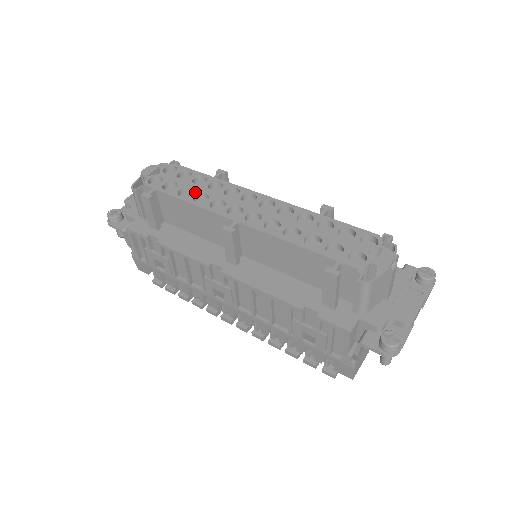
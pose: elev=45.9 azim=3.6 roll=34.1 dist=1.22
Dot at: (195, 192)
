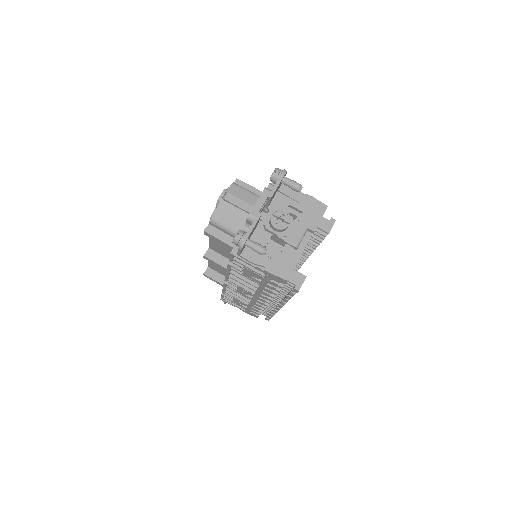
Dot at: occluded
